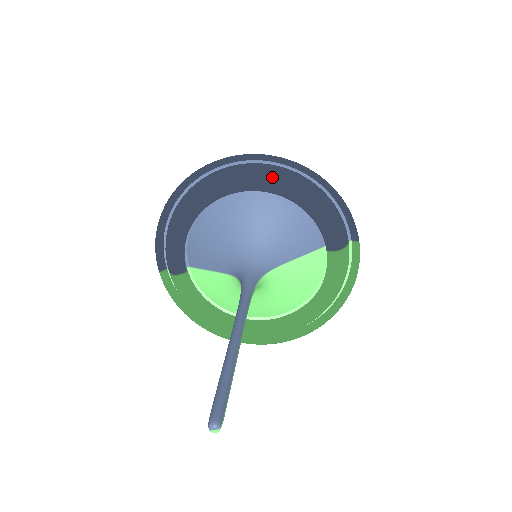
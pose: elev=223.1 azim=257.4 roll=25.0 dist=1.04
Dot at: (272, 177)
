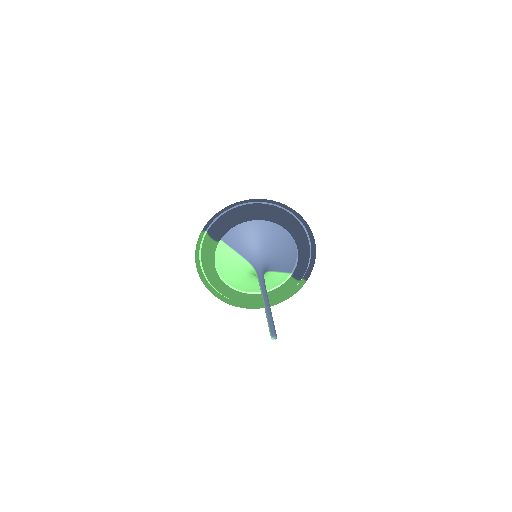
Dot at: (298, 229)
